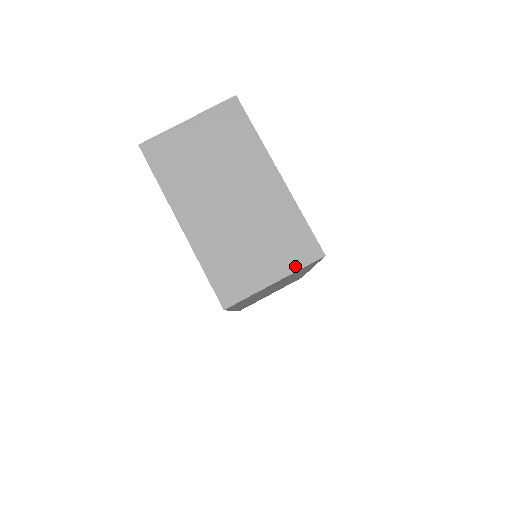
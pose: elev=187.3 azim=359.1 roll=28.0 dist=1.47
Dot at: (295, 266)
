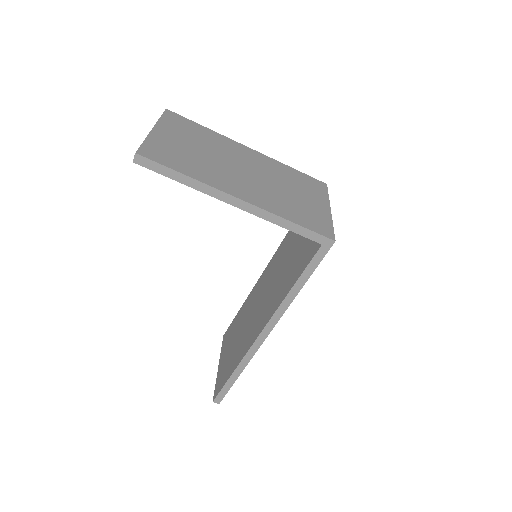
Dot at: (325, 196)
